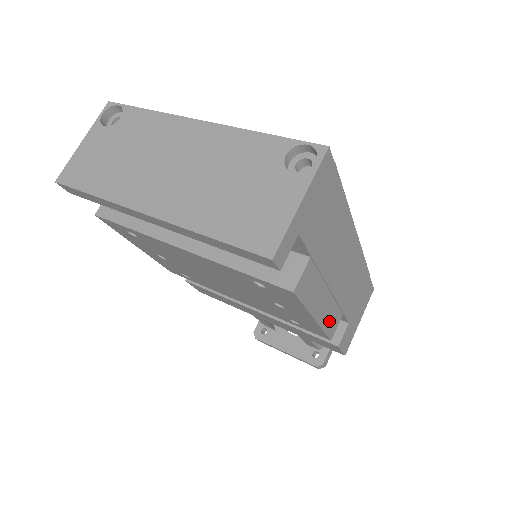
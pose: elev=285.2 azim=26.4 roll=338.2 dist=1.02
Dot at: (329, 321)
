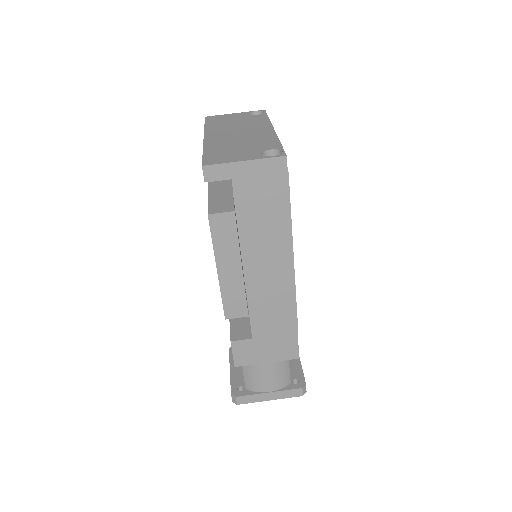
Dot at: (231, 297)
